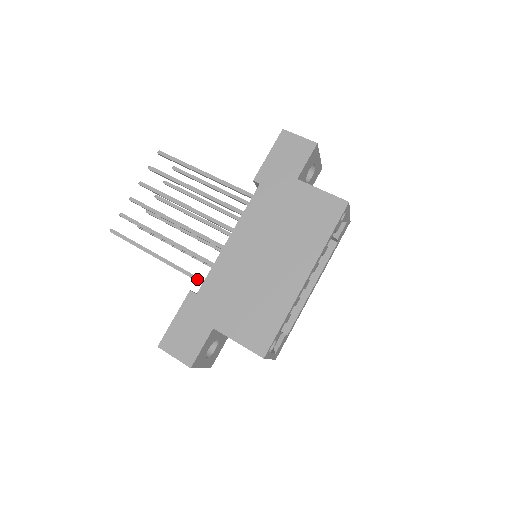
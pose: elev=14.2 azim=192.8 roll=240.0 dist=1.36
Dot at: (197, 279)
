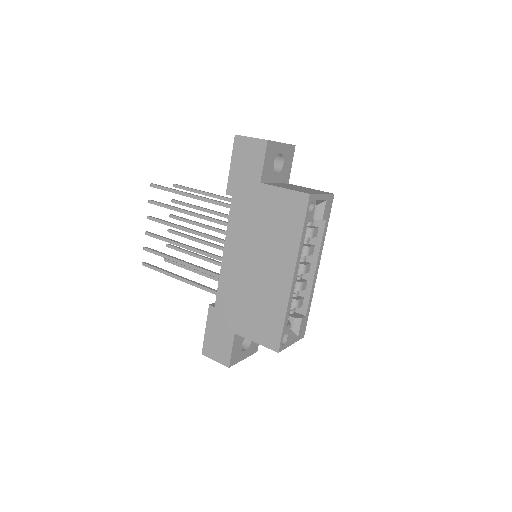
Dot at: (213, 292)
